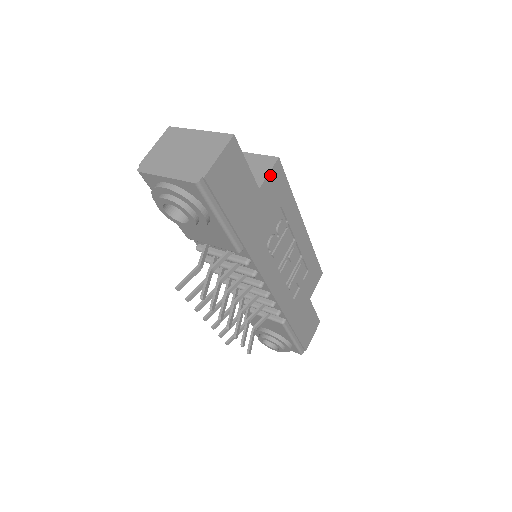
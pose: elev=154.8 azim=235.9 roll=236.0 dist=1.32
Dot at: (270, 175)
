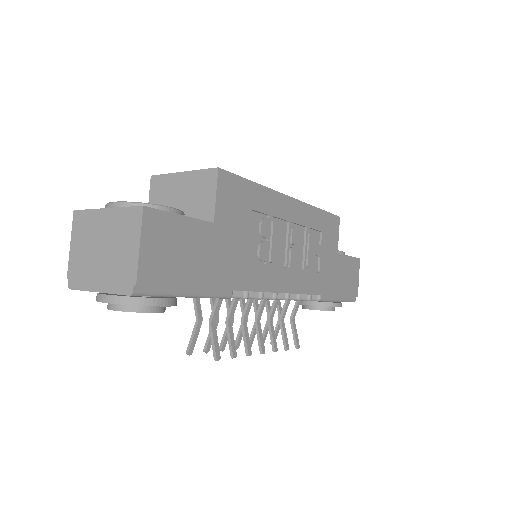
Dot at: (219, 196)
